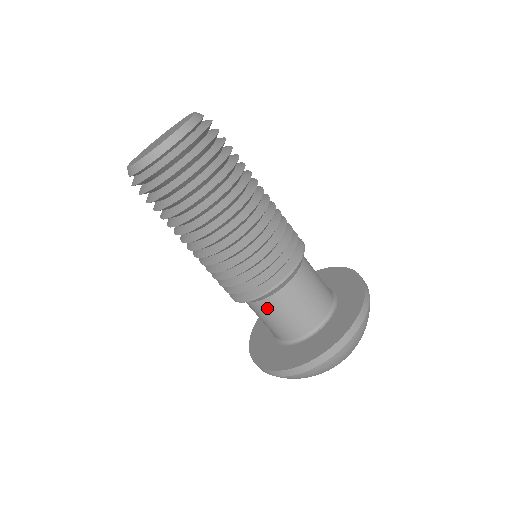
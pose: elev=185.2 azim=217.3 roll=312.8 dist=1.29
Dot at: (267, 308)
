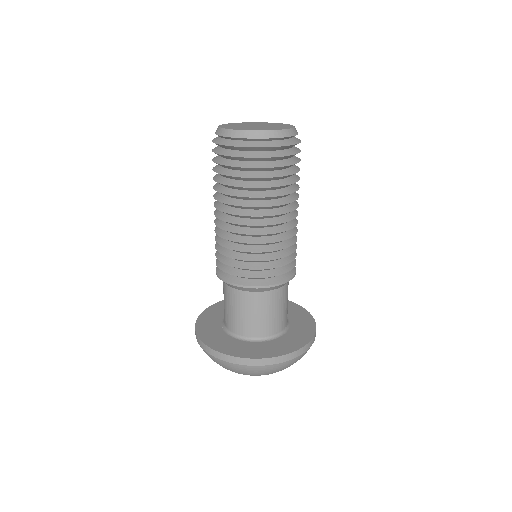
Dot at: (268, 300)
